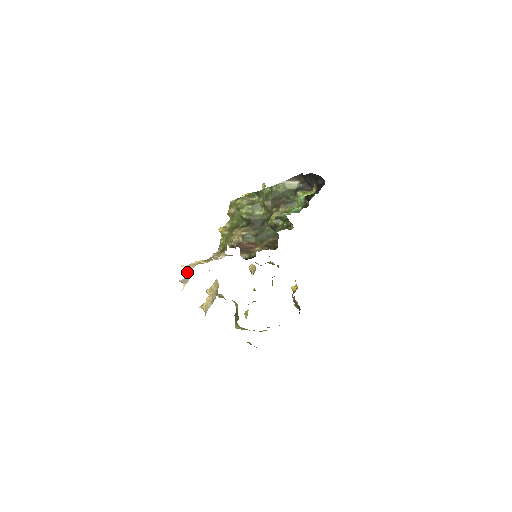
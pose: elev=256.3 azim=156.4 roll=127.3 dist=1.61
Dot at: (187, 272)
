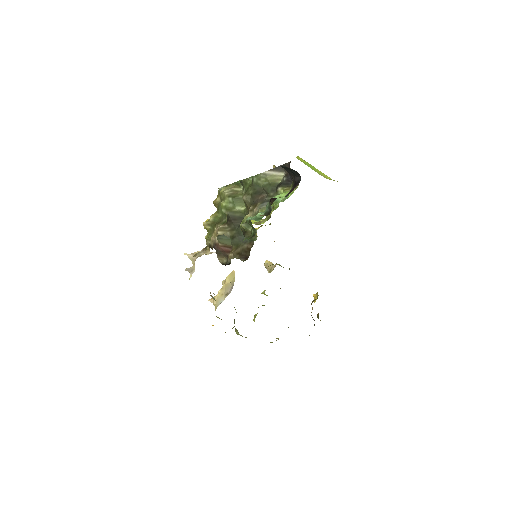
Dot at: occluded
